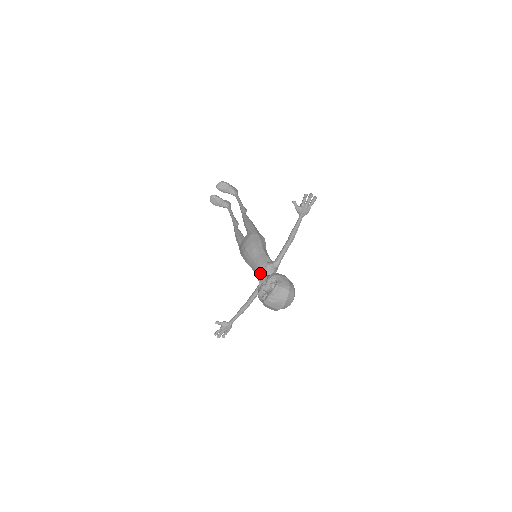
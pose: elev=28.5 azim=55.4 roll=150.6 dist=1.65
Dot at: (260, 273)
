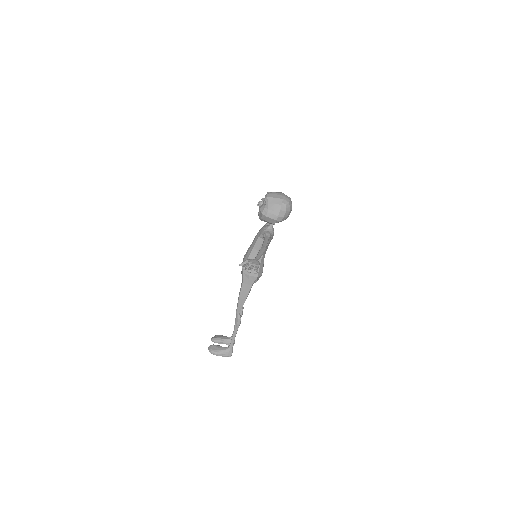
Dot at: (260, 231)
